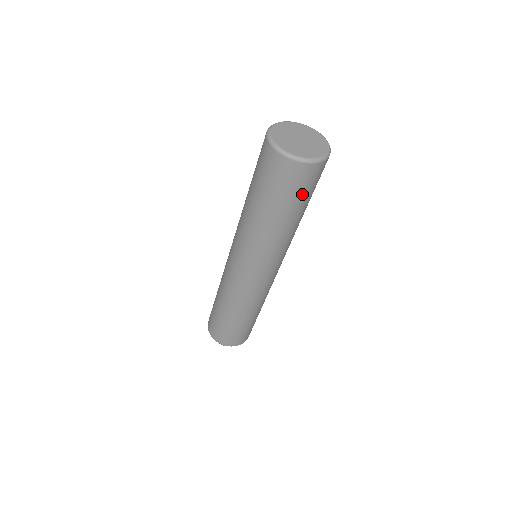
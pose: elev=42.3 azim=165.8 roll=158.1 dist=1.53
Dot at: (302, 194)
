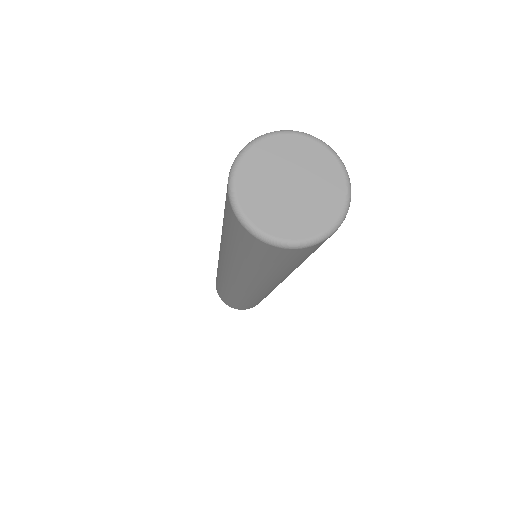
Dot at: (270, 262)
